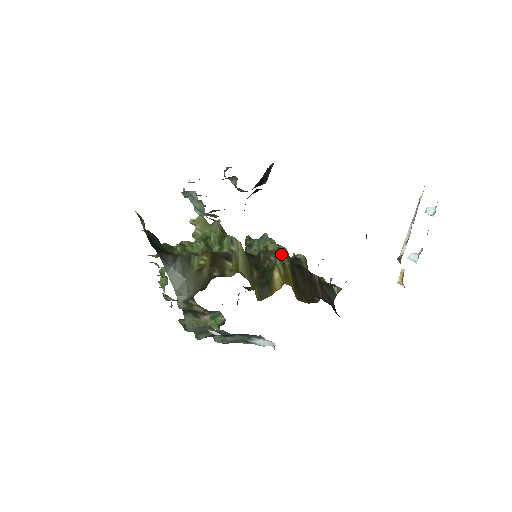
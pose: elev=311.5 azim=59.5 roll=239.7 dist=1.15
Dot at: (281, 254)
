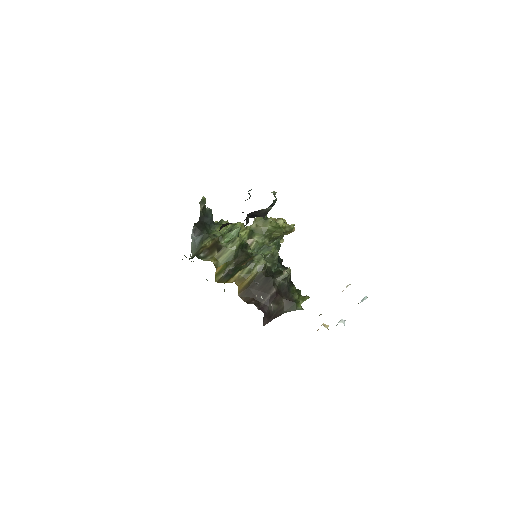
Dot at: (255, 264)
